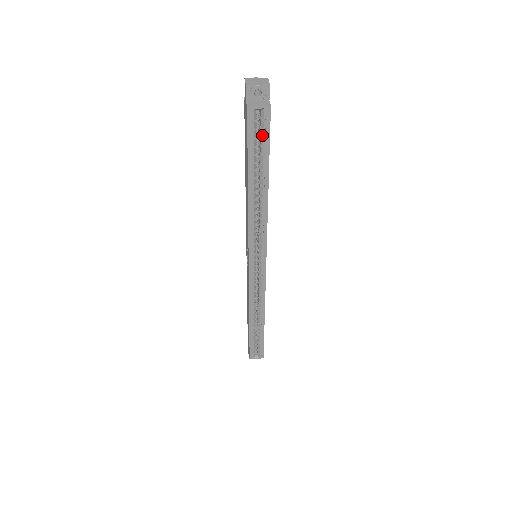
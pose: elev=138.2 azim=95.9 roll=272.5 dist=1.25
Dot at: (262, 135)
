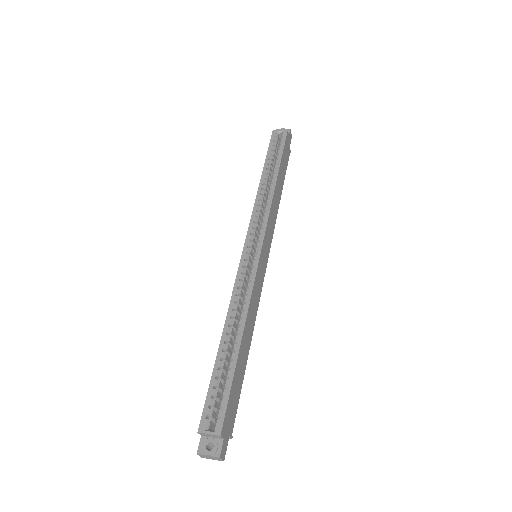
Dot at: (279, 145)
